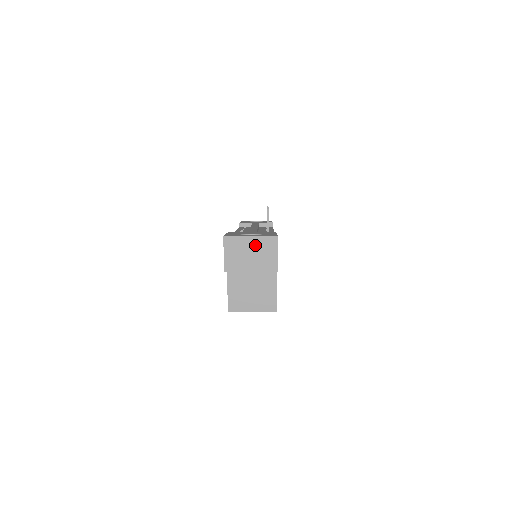
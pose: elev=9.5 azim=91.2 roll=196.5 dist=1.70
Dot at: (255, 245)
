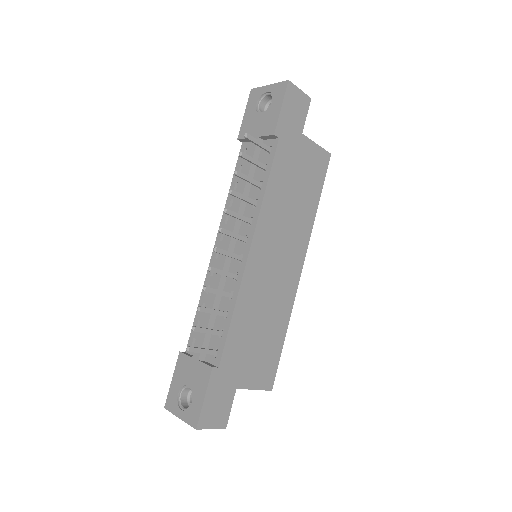
Dot at: occluded
